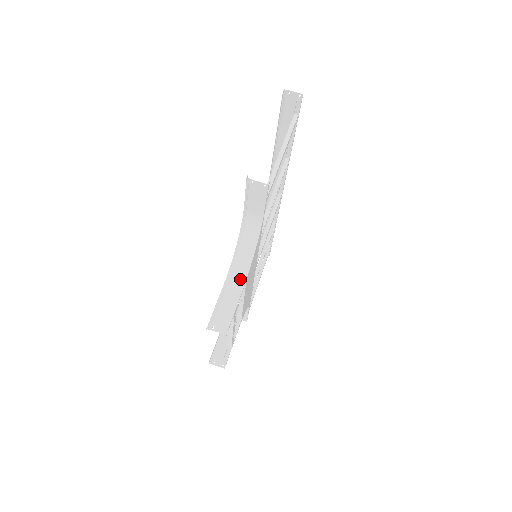
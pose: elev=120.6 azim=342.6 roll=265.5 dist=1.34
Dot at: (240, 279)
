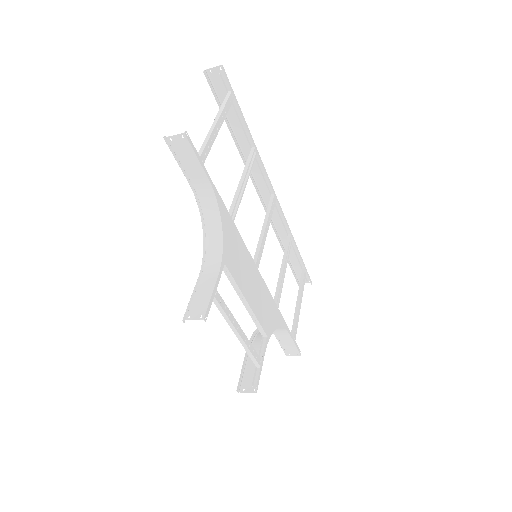
Dot at: (215, 262)
